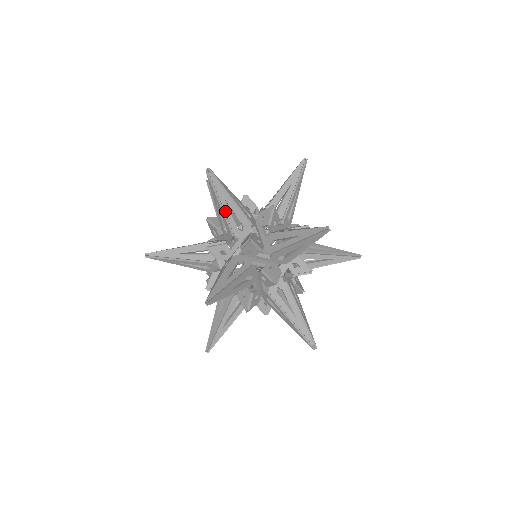
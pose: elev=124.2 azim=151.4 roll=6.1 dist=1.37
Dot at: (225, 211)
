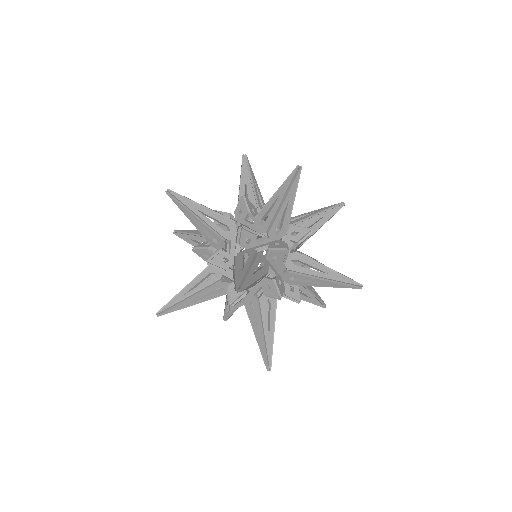
Dot at: (281, 209)
